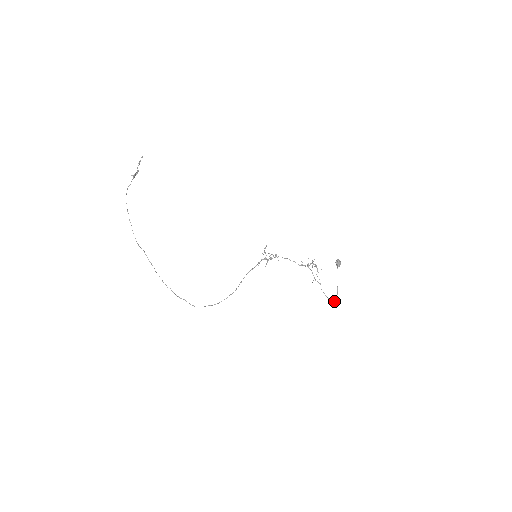
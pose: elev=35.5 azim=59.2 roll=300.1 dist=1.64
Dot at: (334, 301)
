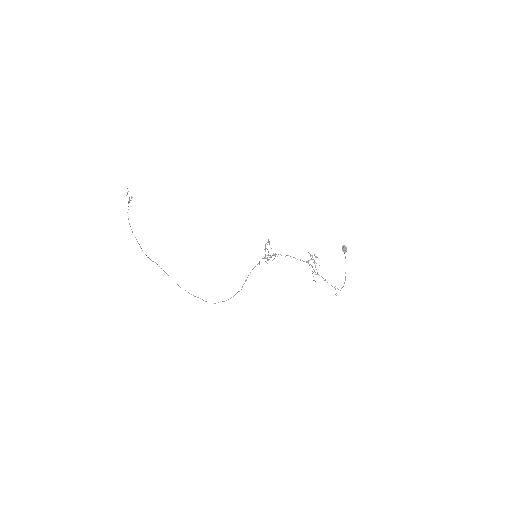
Dot at: (342, 287)
